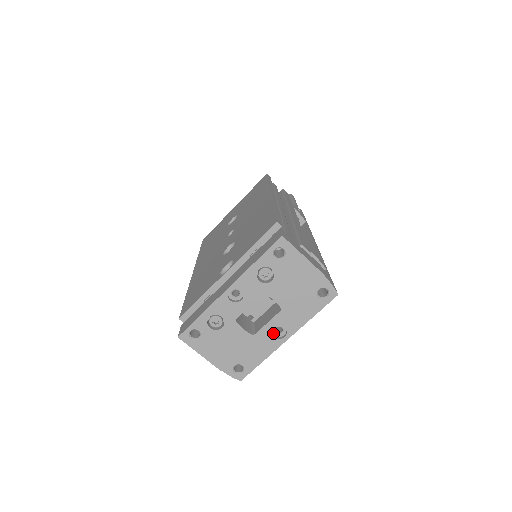
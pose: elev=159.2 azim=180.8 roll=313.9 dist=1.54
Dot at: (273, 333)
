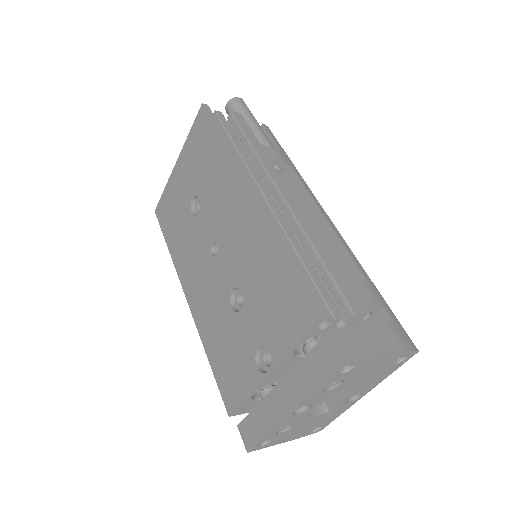
Dot at: occluded
